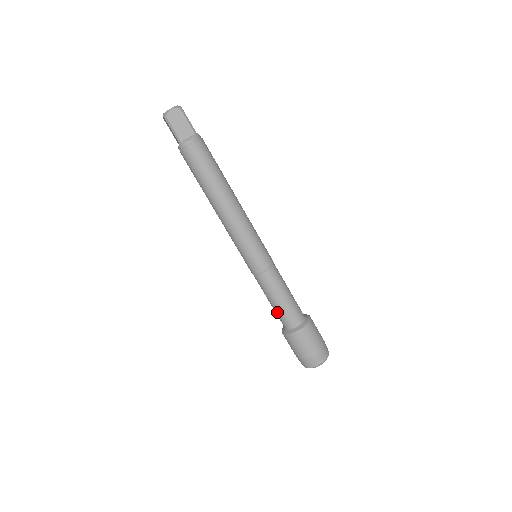
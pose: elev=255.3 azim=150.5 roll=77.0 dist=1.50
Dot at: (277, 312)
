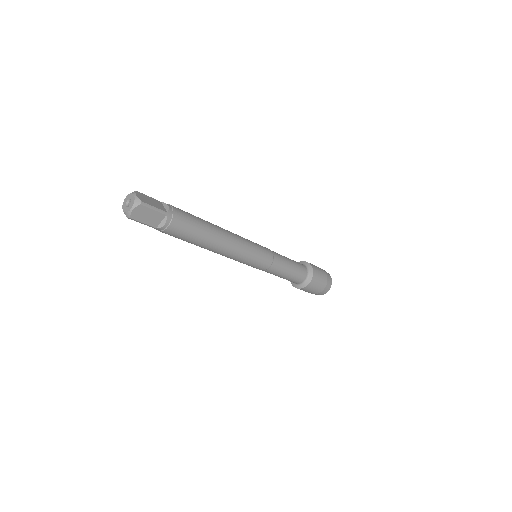
Dot at: occluded
